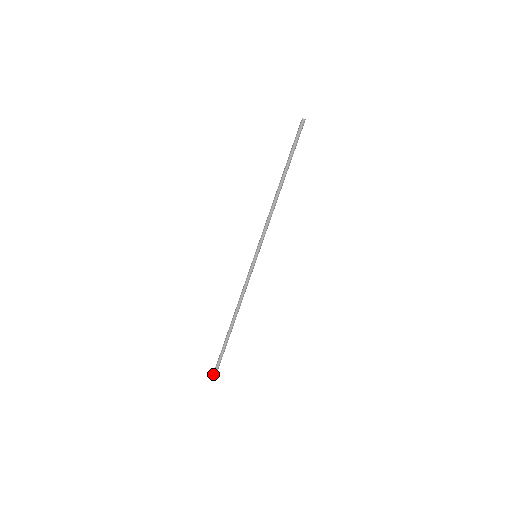
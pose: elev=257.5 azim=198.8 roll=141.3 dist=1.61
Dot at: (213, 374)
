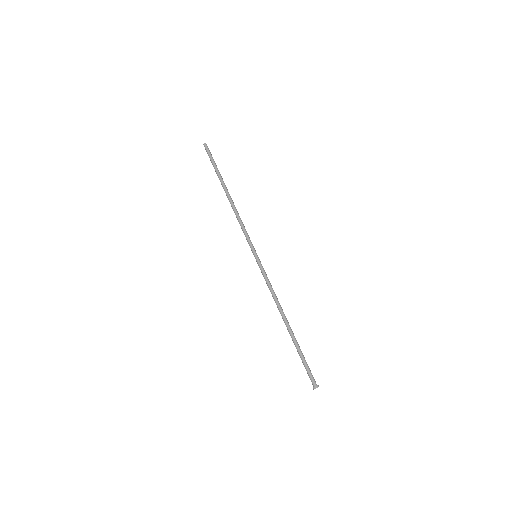
Dot at: (313, 388)
